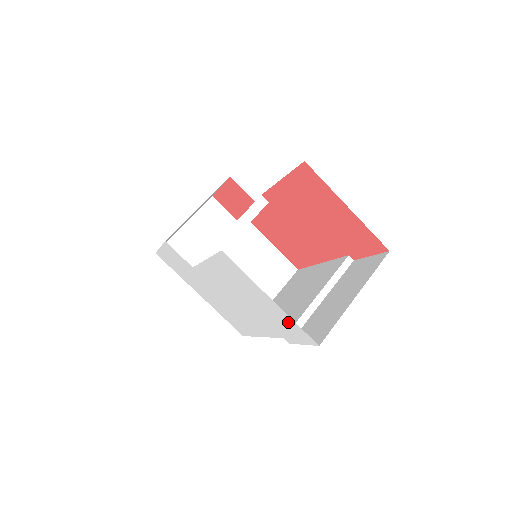
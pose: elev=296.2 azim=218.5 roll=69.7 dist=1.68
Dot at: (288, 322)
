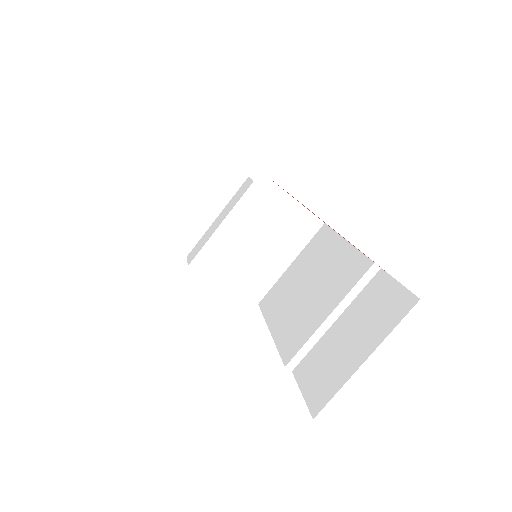
Dot at: occluded
